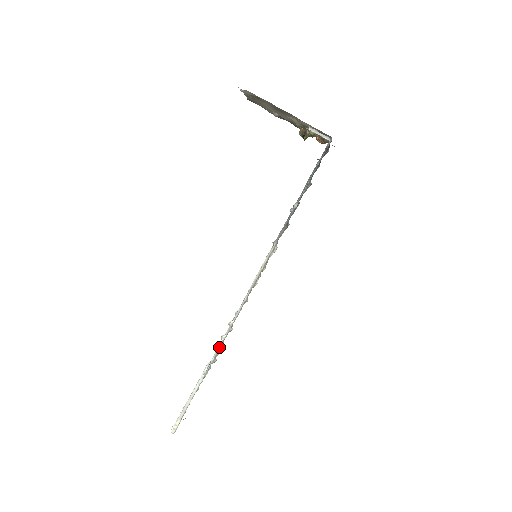
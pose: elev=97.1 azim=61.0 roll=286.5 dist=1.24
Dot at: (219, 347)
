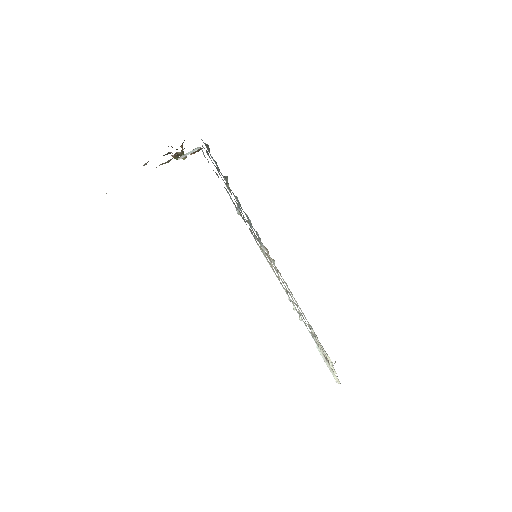
Dot at: occluded
